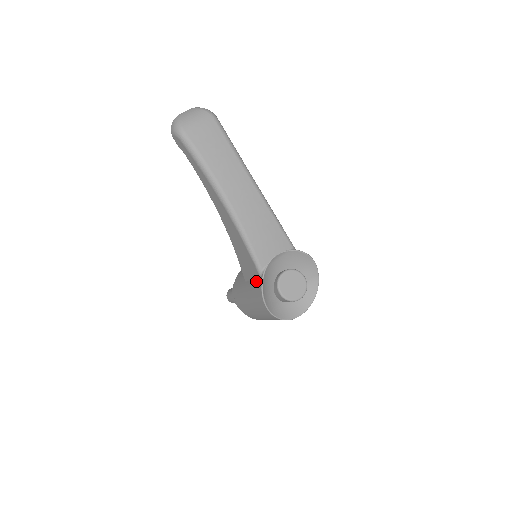
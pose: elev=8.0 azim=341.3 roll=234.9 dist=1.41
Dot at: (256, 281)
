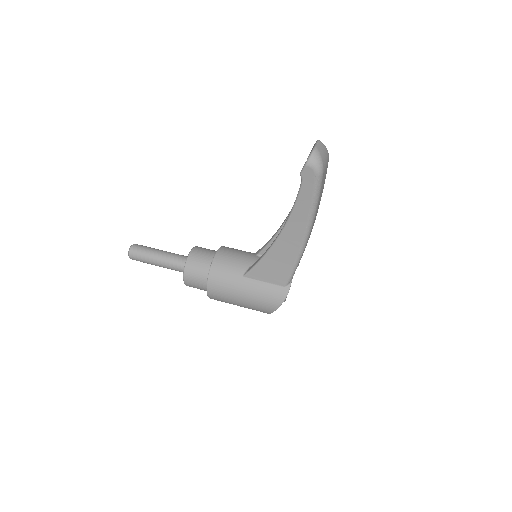
Dot at: (276, 287)
